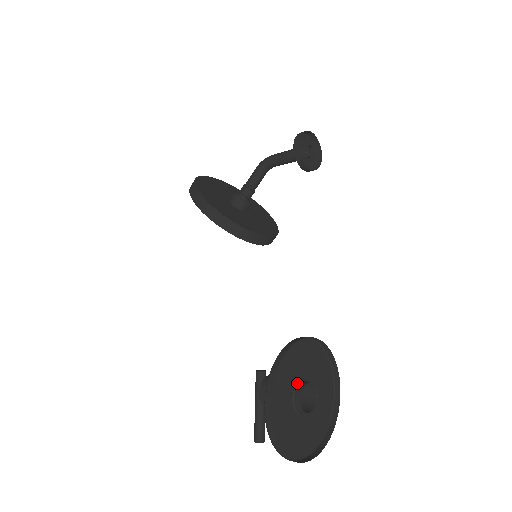
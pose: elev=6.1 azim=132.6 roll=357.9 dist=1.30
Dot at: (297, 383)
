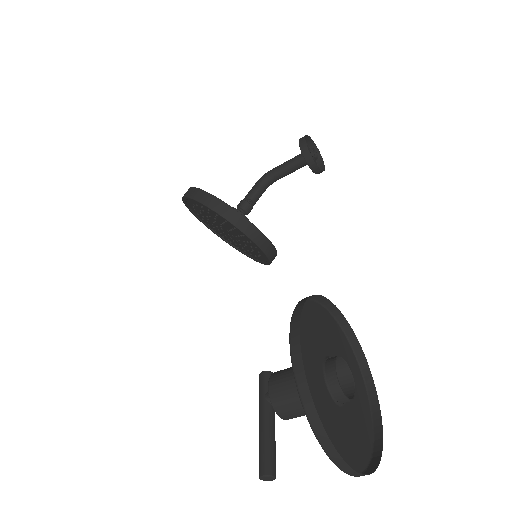
Dot at: (326, 356)
